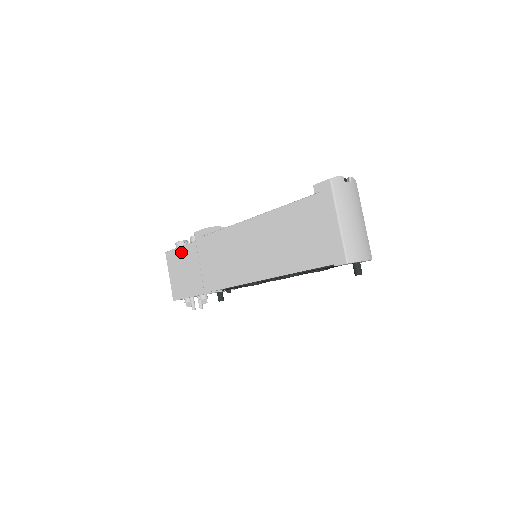
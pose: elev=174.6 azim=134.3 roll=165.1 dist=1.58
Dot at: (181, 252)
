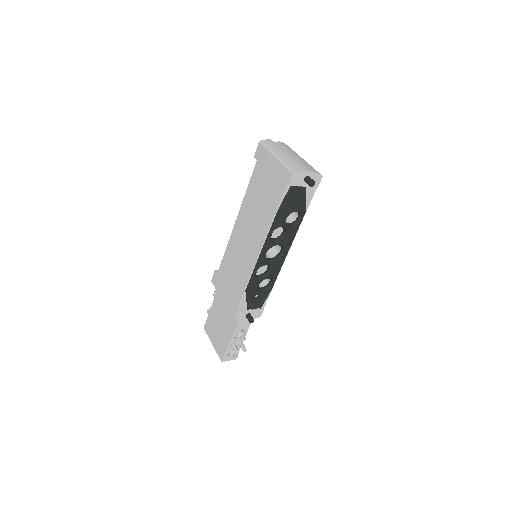
Dot at: (212, 312)
